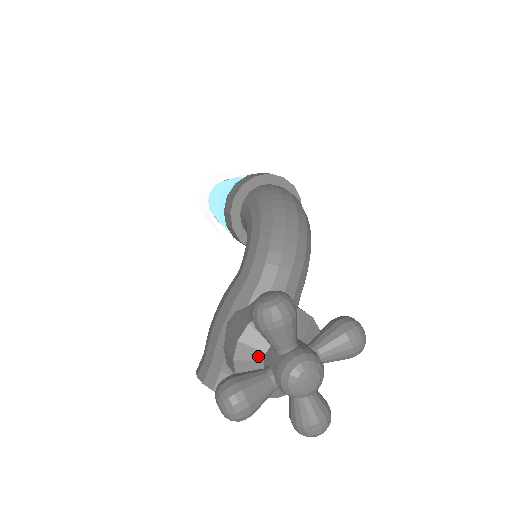
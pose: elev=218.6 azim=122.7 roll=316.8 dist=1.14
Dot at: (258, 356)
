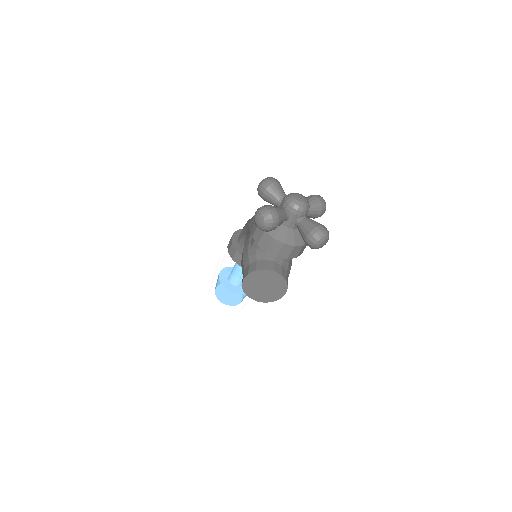
Dot at: occluded
